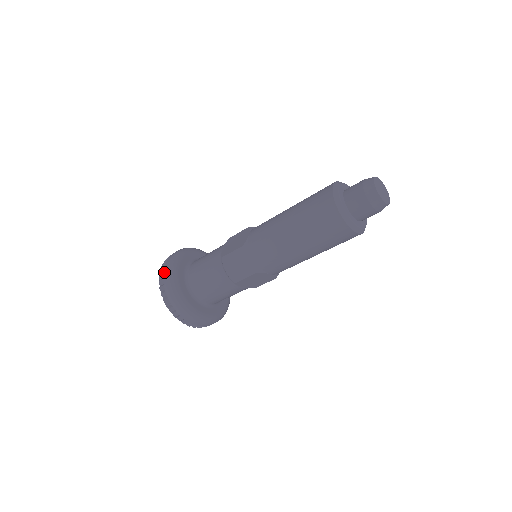
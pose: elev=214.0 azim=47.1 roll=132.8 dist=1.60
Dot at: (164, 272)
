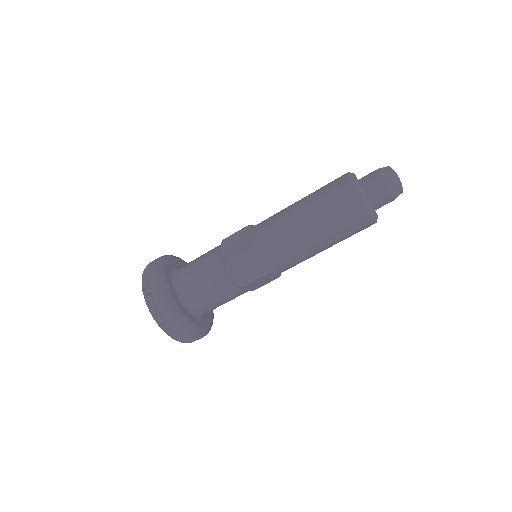
Dot at: (151, 286)
